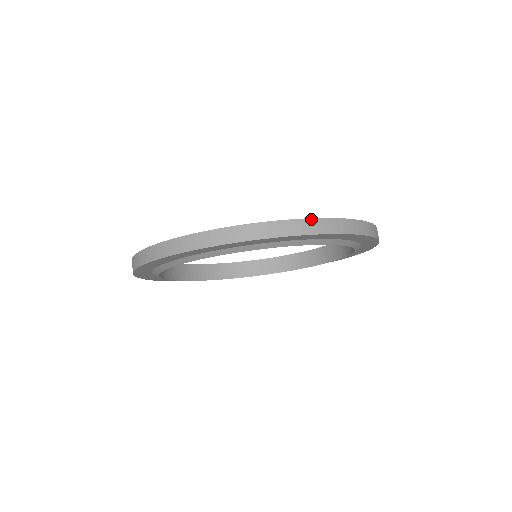
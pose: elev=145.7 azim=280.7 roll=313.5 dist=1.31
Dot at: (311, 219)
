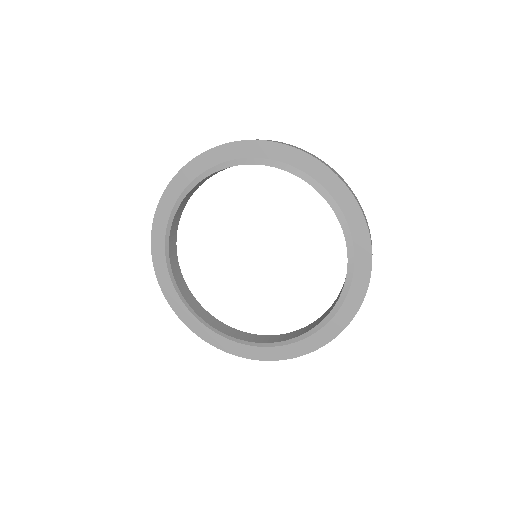
Dot at: occluded
